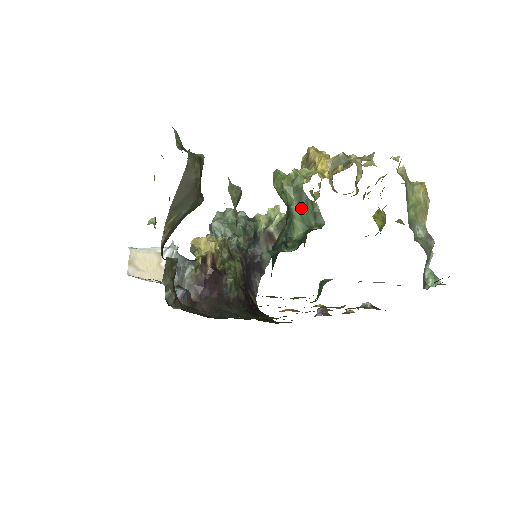
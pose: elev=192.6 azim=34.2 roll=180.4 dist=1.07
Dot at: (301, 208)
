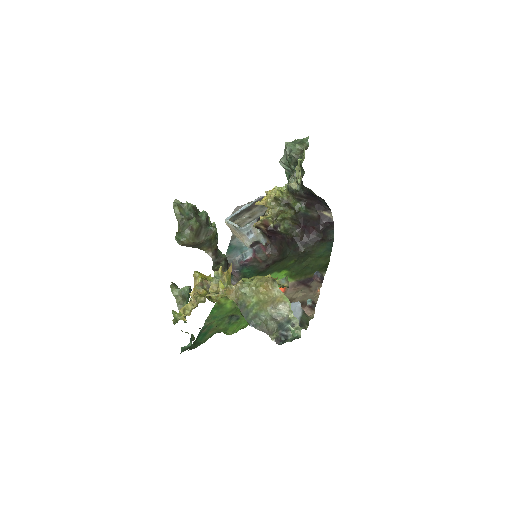
Dot at: occluded
